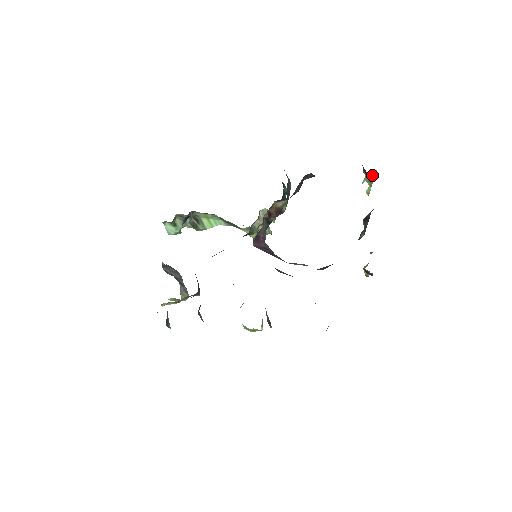
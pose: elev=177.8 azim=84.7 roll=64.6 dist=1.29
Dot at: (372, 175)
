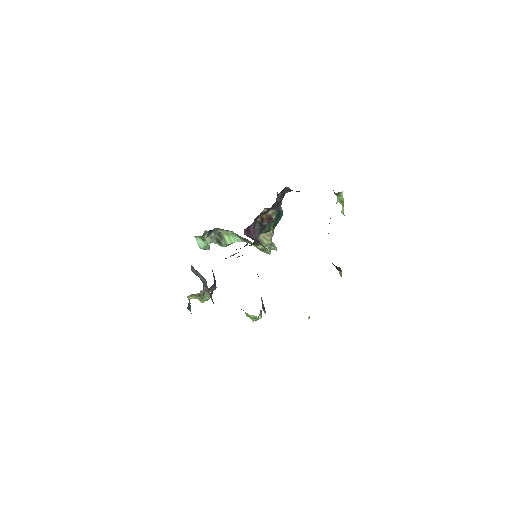
Dot at: (341, 196)
